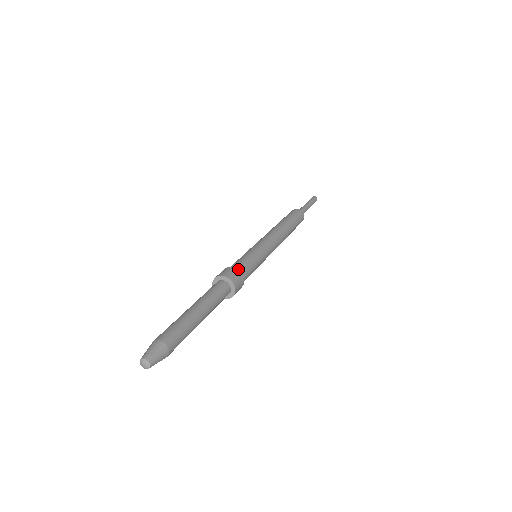
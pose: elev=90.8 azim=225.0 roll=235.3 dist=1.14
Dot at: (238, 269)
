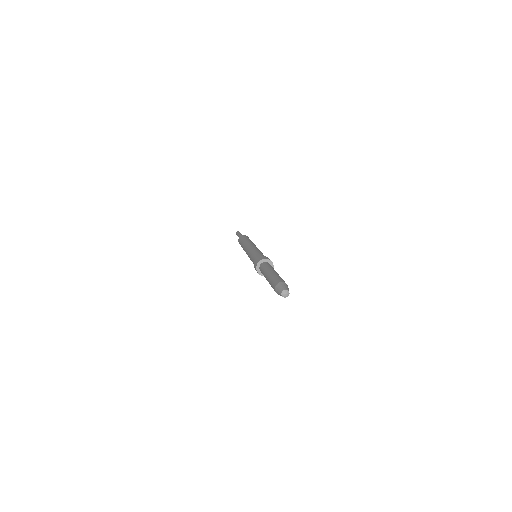
Dot at: occluded
